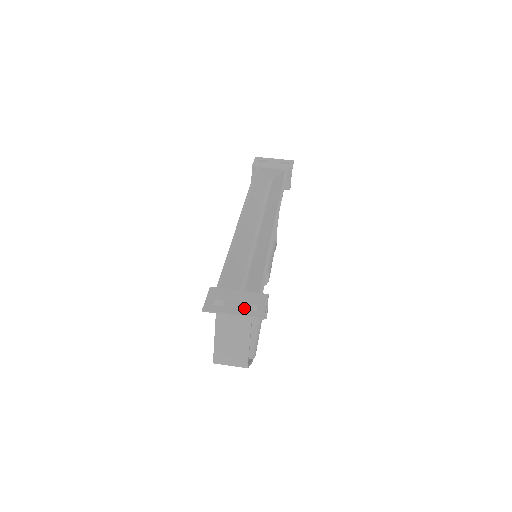
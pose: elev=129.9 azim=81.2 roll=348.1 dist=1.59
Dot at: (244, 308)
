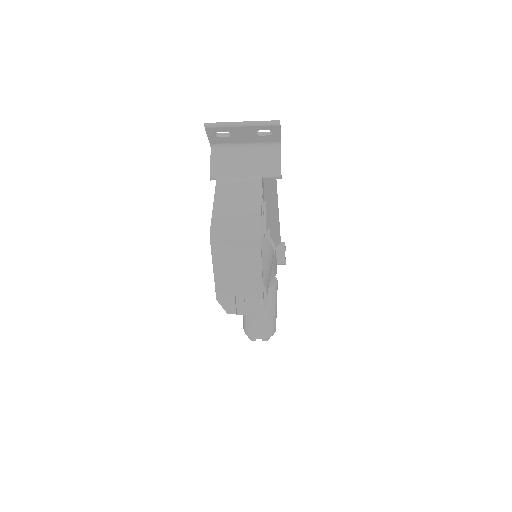
Dot at: (255, 128)
